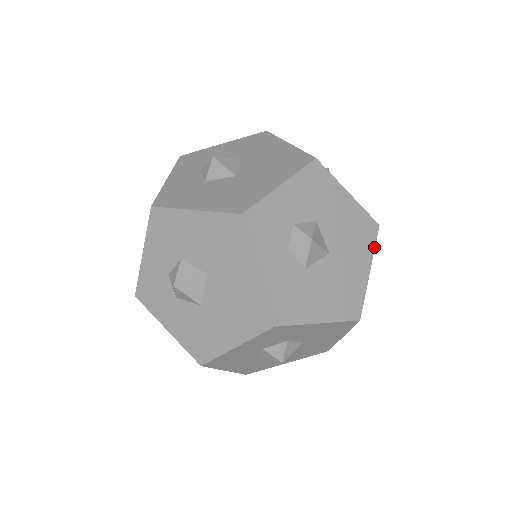
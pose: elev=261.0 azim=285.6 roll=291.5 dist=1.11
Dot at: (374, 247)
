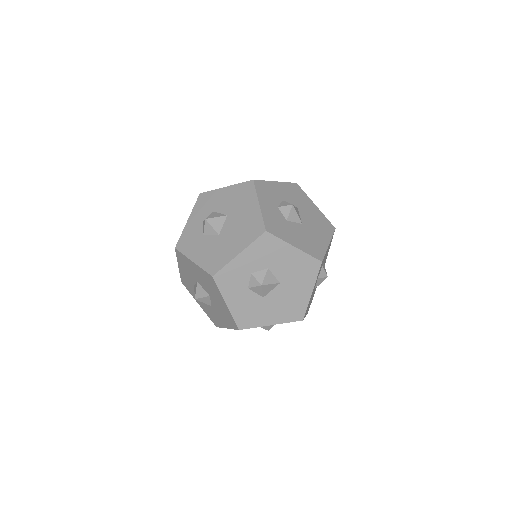
Dot at: occluded
